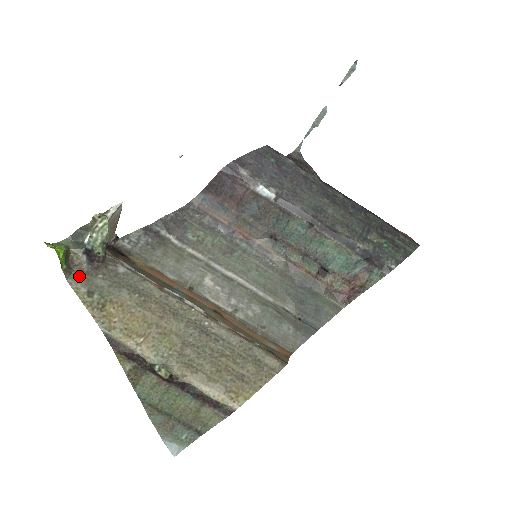
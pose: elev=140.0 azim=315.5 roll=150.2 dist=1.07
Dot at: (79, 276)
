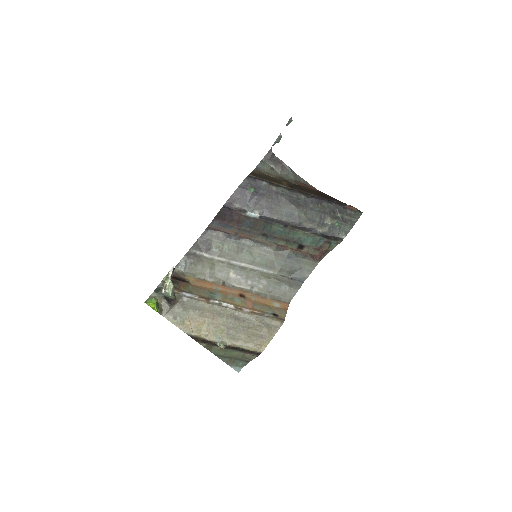
Dot at: (166, 311)
